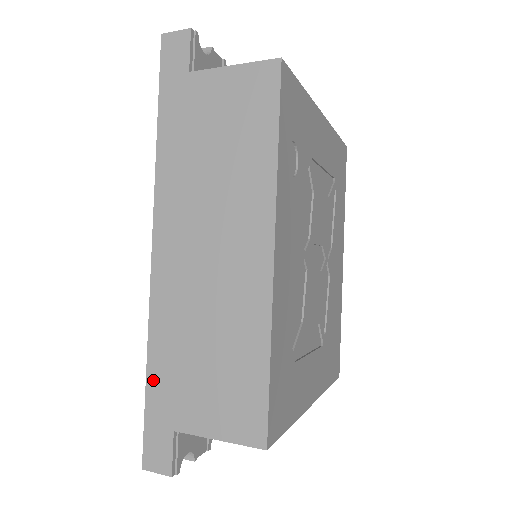
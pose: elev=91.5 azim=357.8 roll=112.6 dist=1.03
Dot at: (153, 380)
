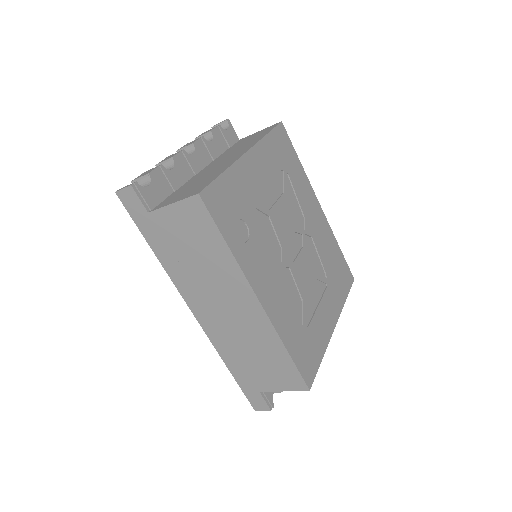
Dot at: (235, 373)
